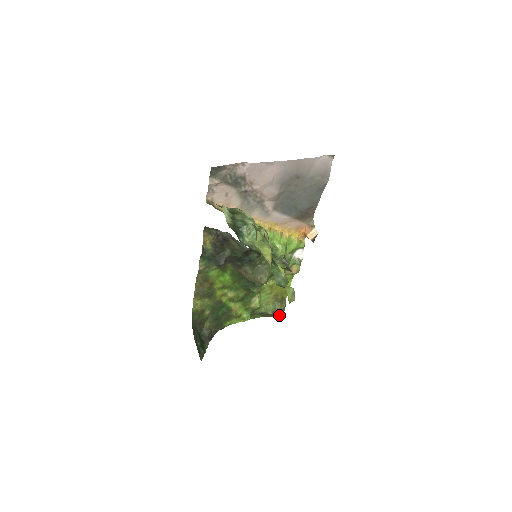
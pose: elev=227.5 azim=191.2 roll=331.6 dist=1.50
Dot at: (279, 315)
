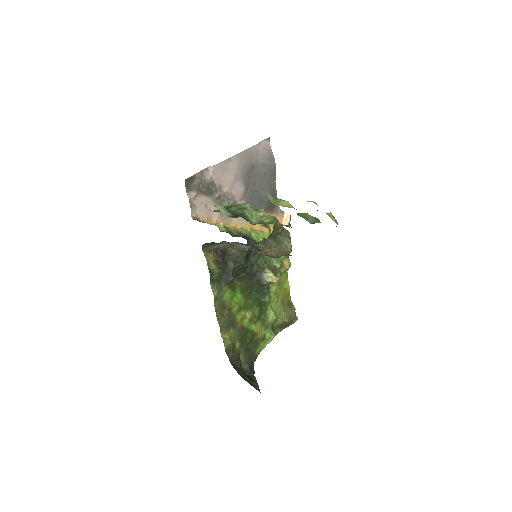
Dot at: (294, 320)
